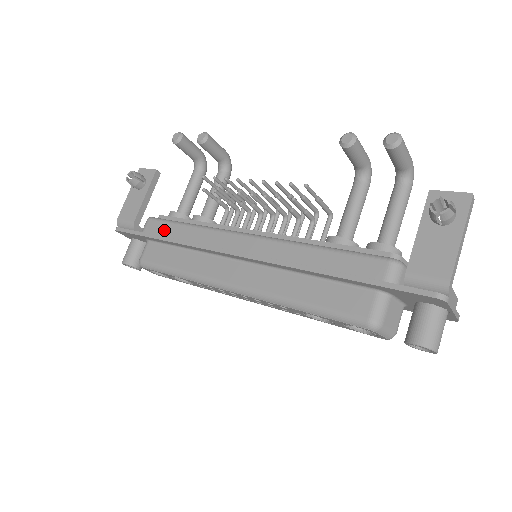
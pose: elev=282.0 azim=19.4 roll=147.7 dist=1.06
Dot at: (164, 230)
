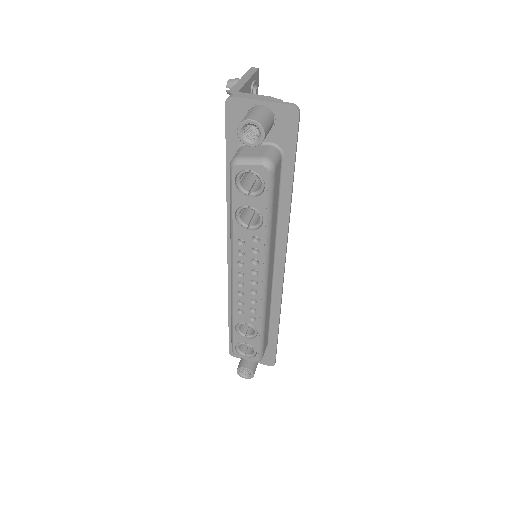
Dot at: occluded
